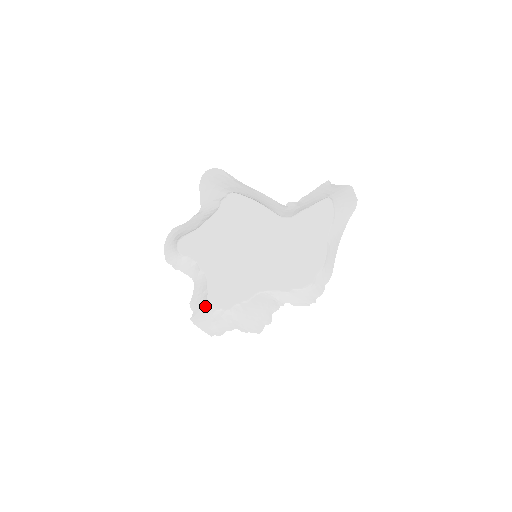
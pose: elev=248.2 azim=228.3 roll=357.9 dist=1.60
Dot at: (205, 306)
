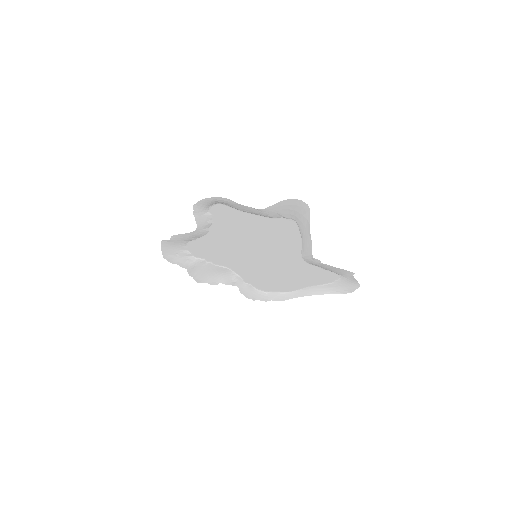
Dot at: (183, 243)
